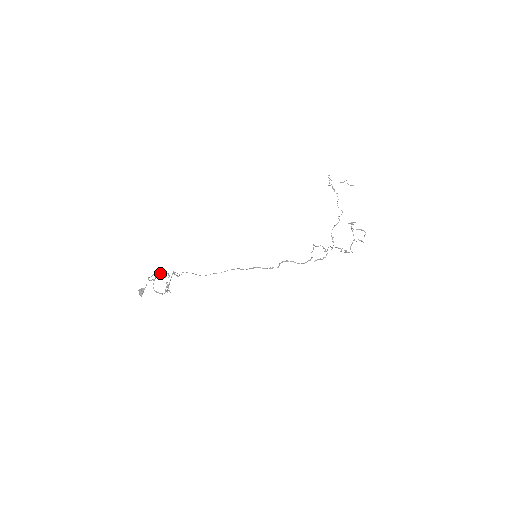
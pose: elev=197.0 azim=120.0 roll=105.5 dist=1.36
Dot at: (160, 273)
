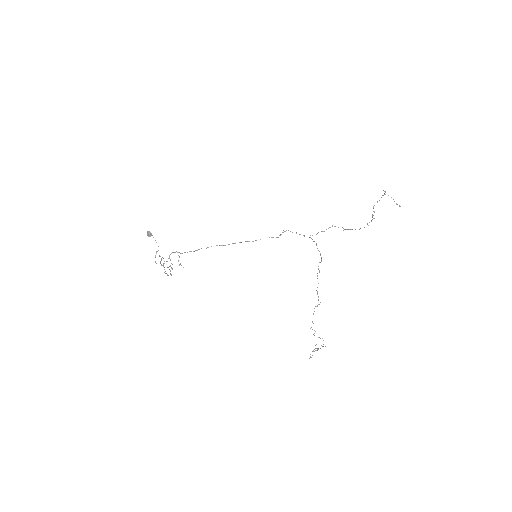
Dot at: occluded
